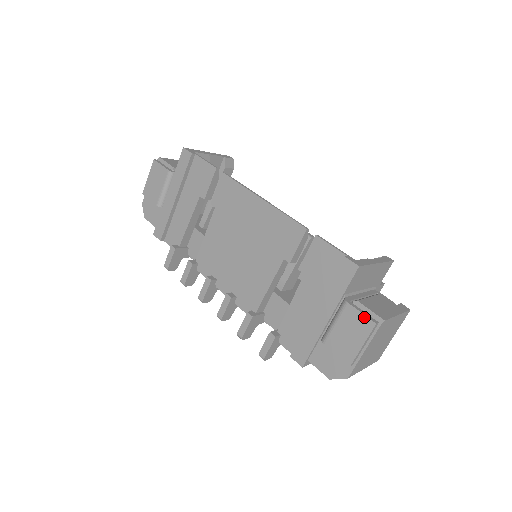
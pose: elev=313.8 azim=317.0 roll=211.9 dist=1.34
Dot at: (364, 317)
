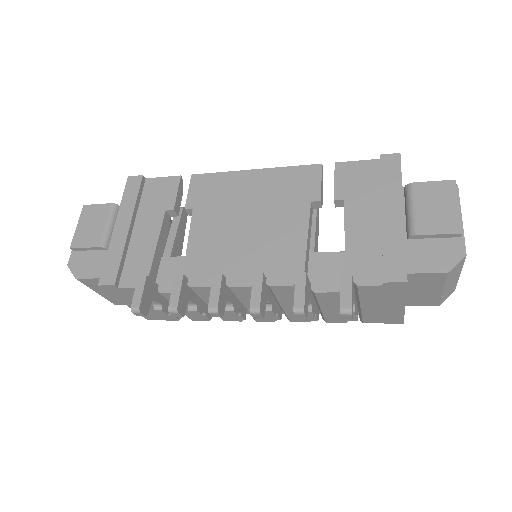
Dot at: (439, 182)
